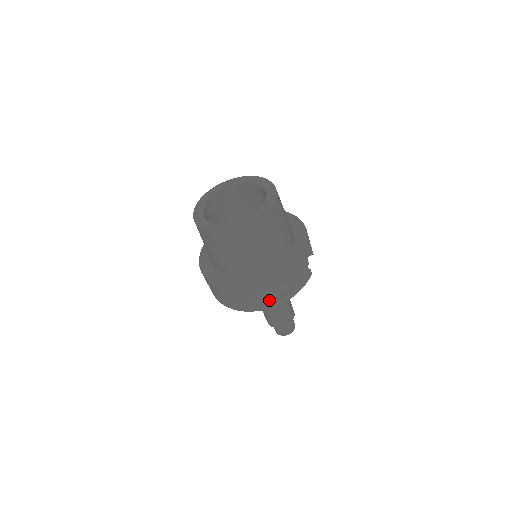
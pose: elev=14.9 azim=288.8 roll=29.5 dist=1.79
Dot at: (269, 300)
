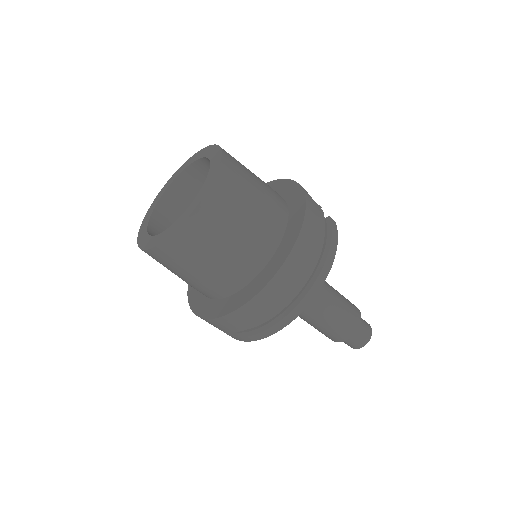
Dot at: (308, 282)
